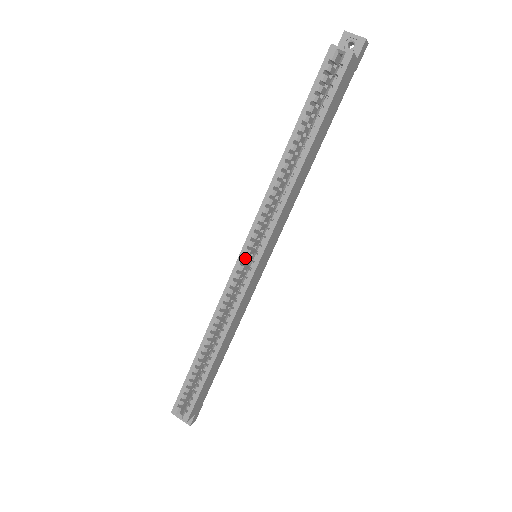
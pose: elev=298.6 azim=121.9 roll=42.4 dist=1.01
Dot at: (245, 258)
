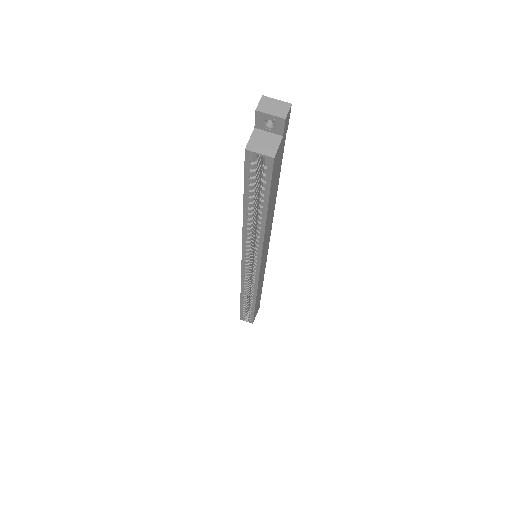
Dot at: (247, 268)
